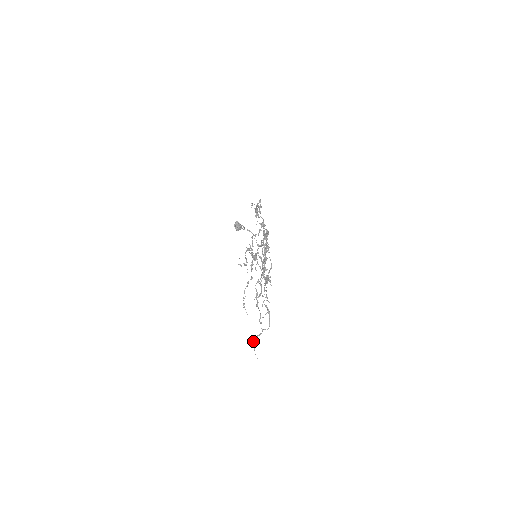
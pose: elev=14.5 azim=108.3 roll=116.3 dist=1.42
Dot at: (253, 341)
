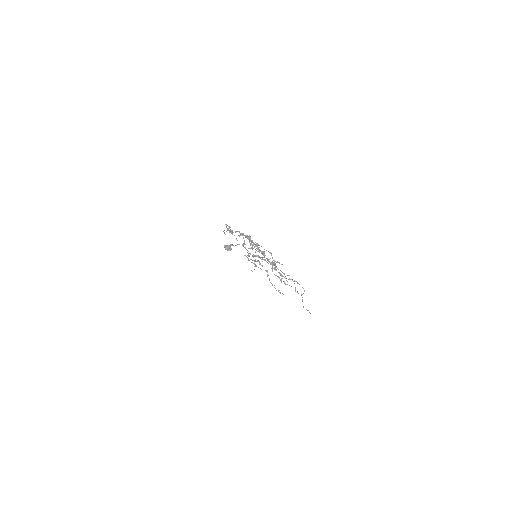
Dot at: (303, 307)
